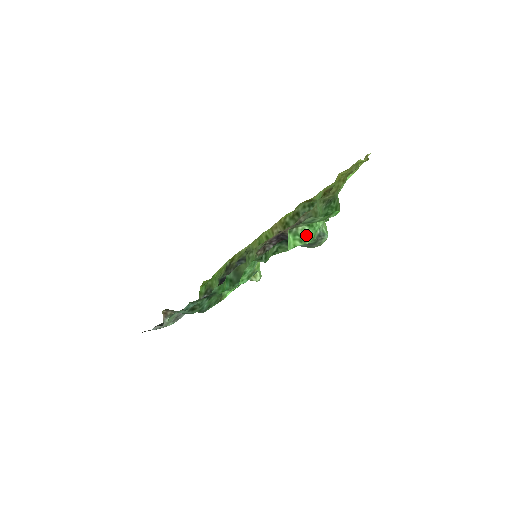
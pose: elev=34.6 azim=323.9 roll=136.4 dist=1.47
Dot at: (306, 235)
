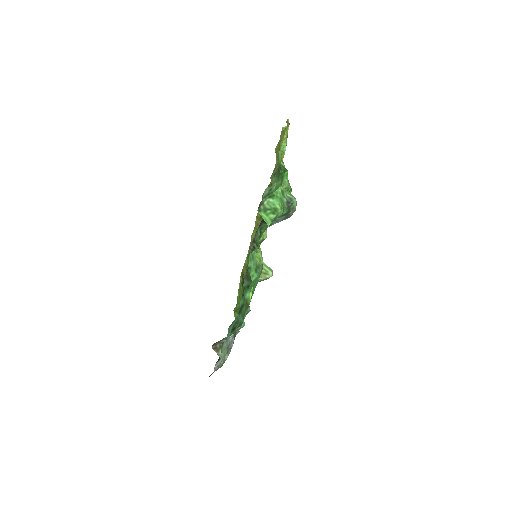
Dot at: (274, 206)
